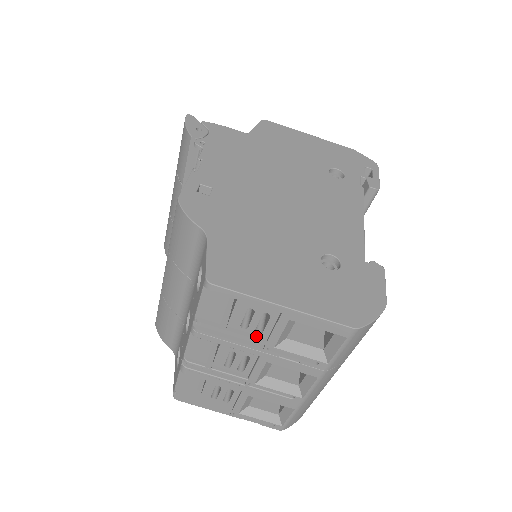
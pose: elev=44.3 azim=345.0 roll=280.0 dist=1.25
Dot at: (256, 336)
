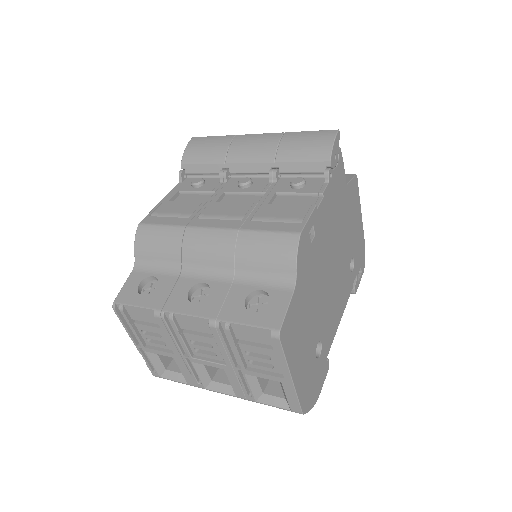
Dot at: (245, 361)
